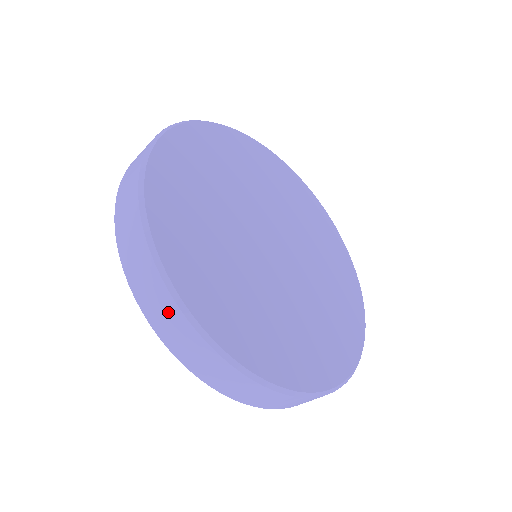
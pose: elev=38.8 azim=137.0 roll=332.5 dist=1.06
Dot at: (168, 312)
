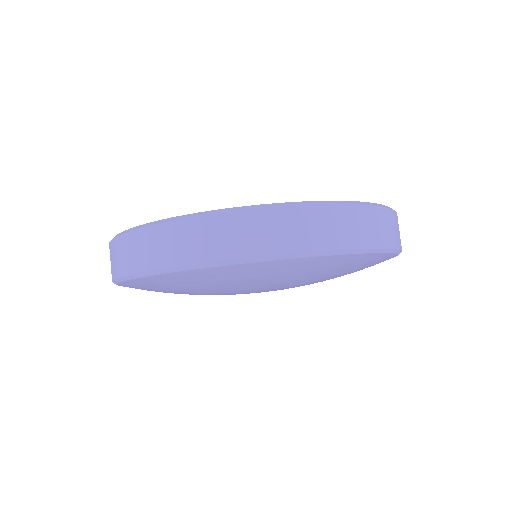
Dot at: (127, 247)
